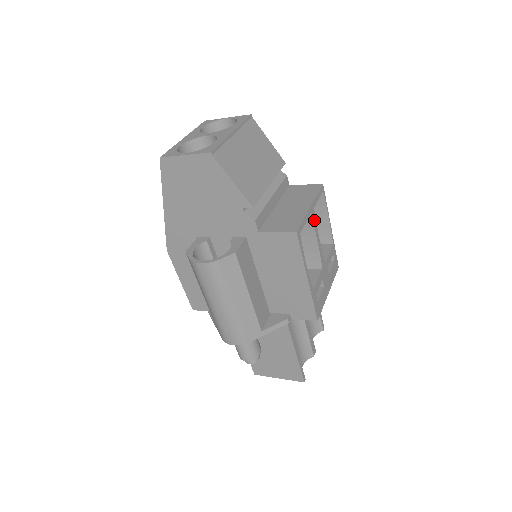
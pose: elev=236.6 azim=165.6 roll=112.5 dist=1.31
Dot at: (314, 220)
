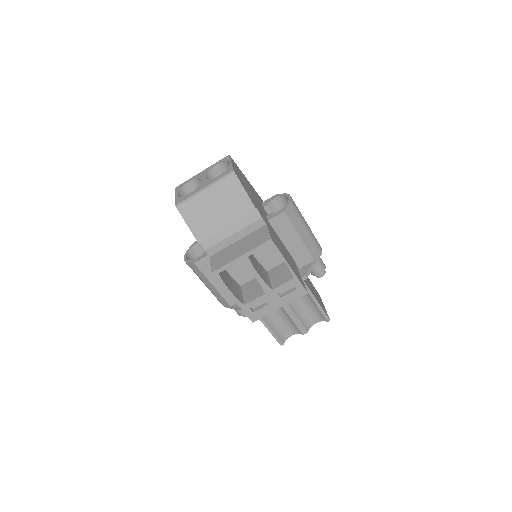
Dot at: (249, 264)
